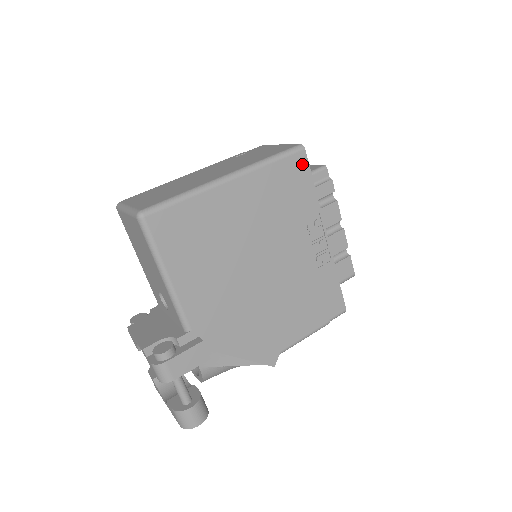
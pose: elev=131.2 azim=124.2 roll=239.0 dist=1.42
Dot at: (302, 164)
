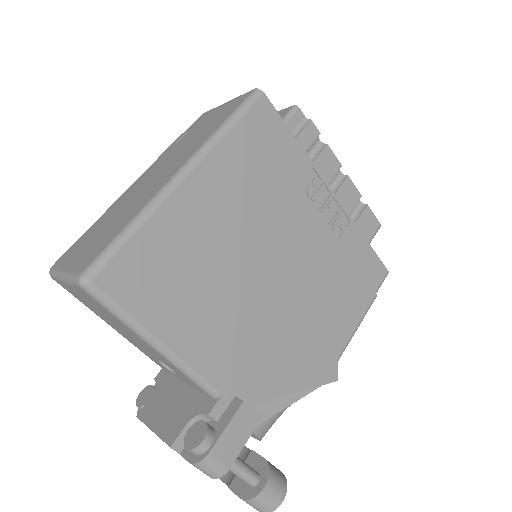
Dot at: (268, 115)
